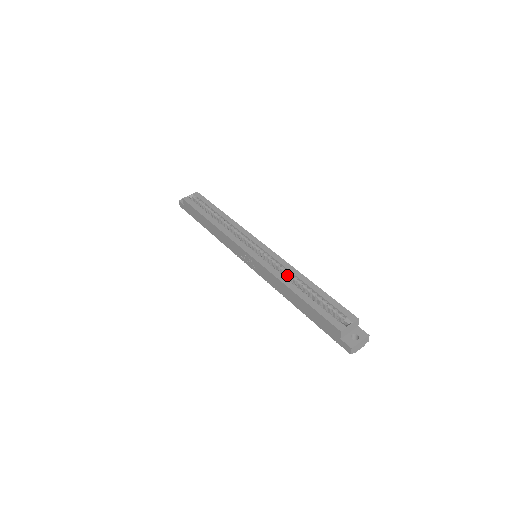
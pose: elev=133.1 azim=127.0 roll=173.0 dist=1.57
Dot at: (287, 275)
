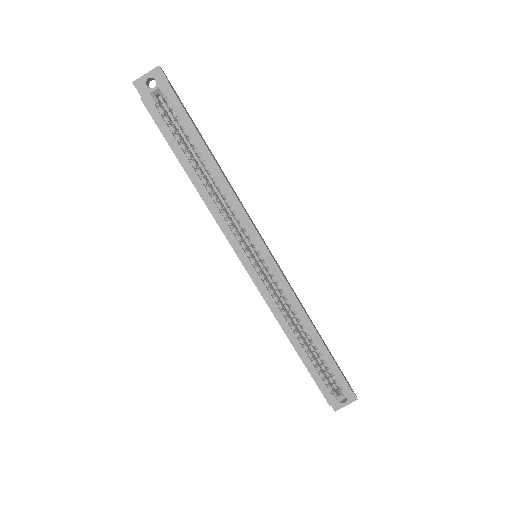
Dot at: (291, 311)
